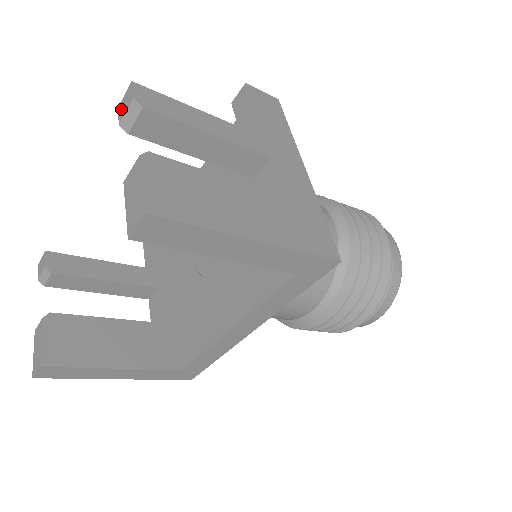
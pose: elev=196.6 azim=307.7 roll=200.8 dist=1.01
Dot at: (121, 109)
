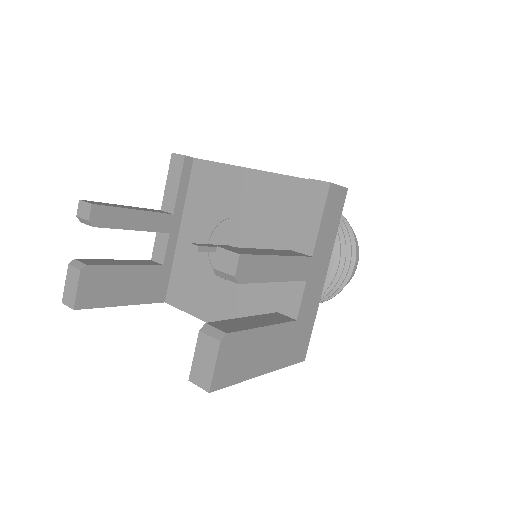
Dot at: (220, 258)
